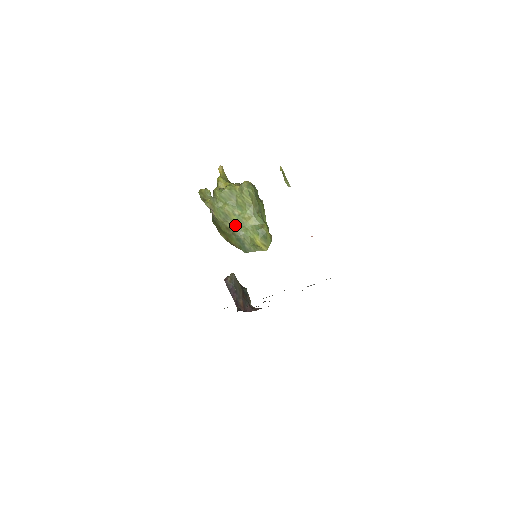
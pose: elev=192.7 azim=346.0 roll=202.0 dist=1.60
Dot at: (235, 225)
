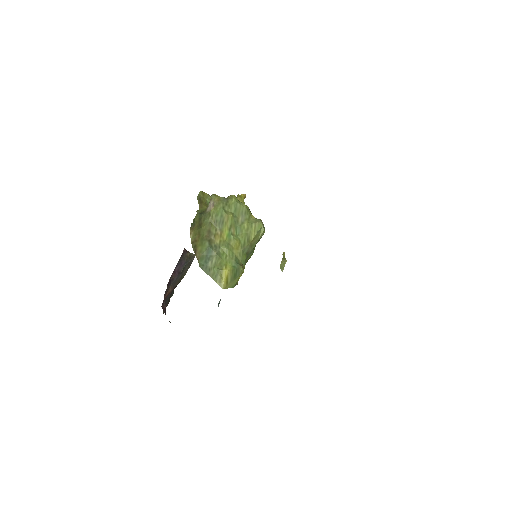
Dot at: (220, 237)
